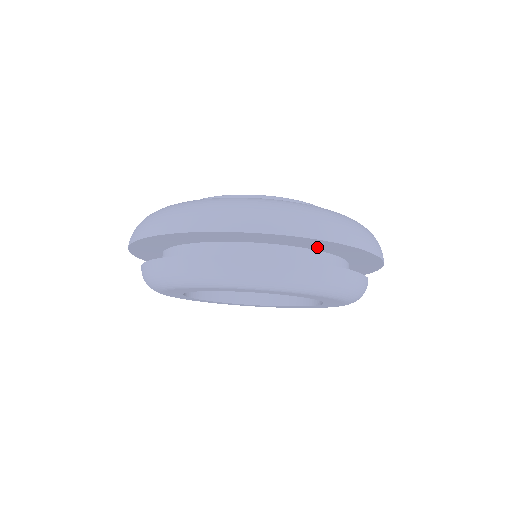
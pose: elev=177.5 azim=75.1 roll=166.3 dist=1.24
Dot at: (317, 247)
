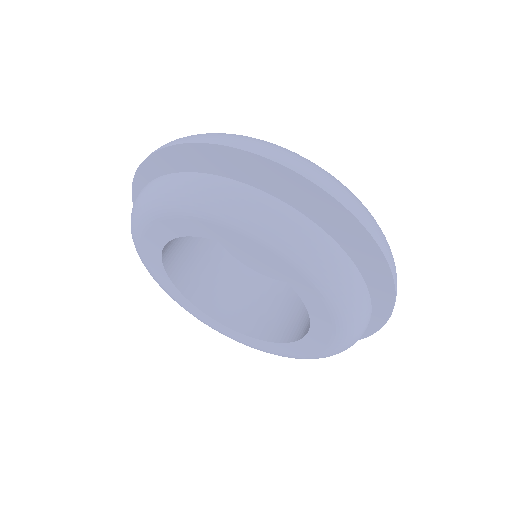
Dot at: (307, 207)
